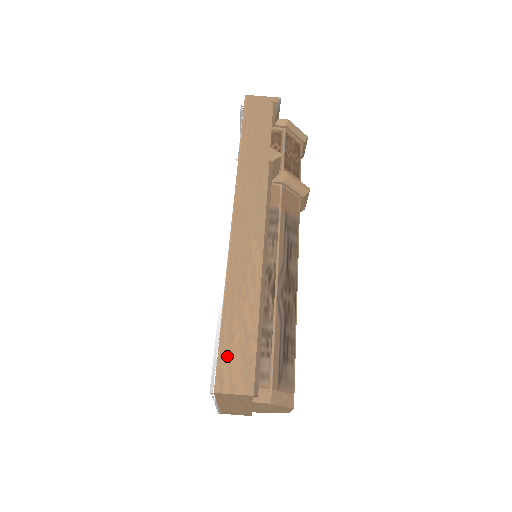
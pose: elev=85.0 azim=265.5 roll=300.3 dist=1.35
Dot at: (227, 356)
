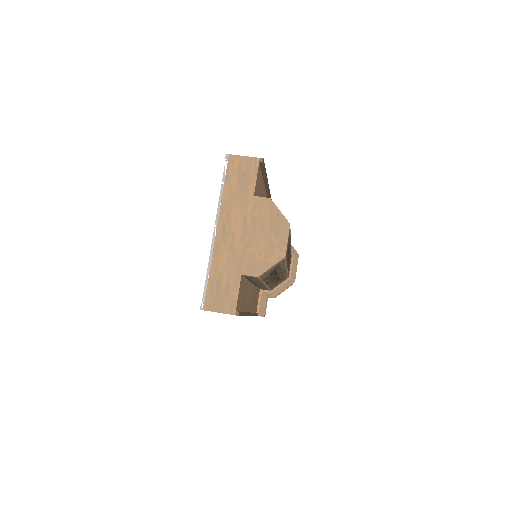
Dot at: occluded
